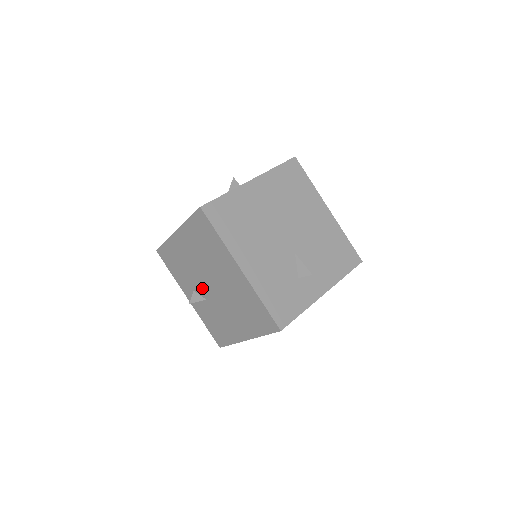
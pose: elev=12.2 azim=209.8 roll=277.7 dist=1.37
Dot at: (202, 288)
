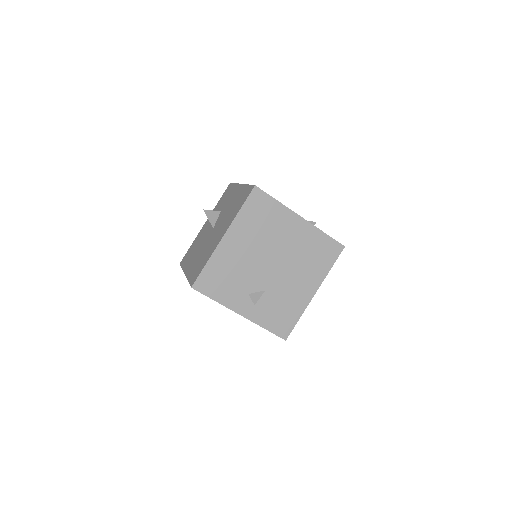
Dot at: (260, 280)
